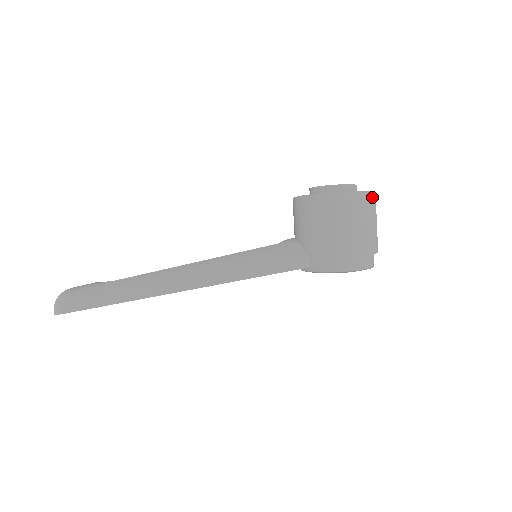
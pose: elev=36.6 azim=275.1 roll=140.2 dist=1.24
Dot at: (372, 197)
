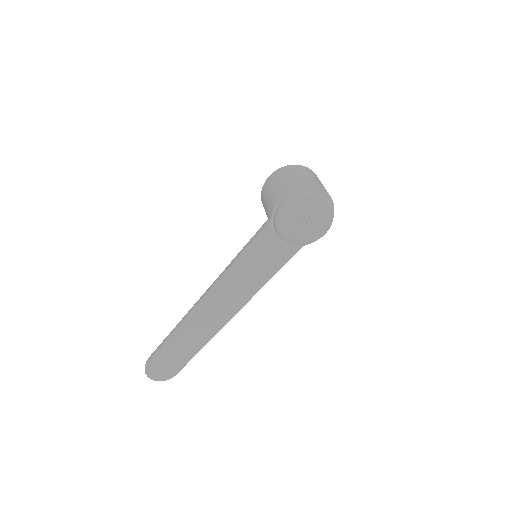
Dot at: (299, 166)
